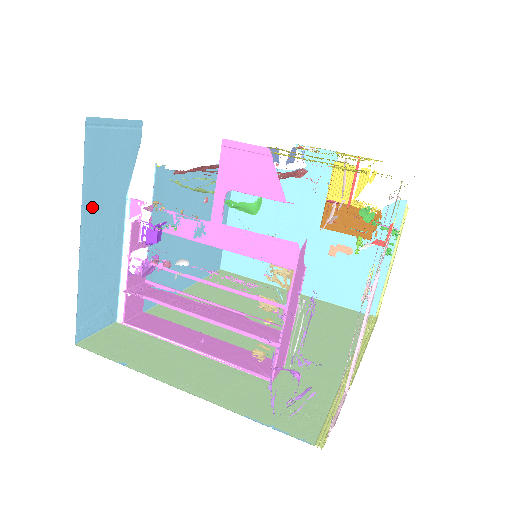
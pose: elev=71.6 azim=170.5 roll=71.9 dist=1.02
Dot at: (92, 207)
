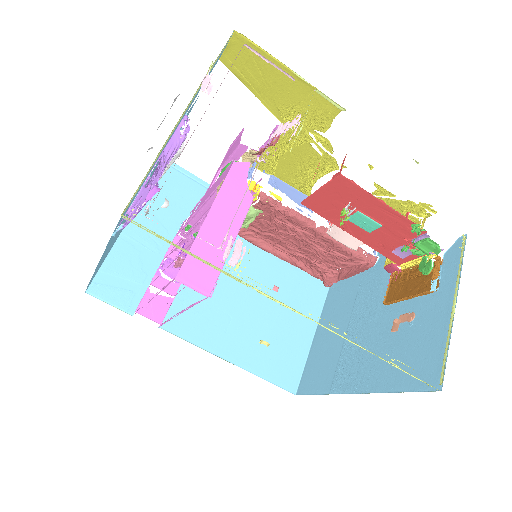
Dot at: (149, 207)
